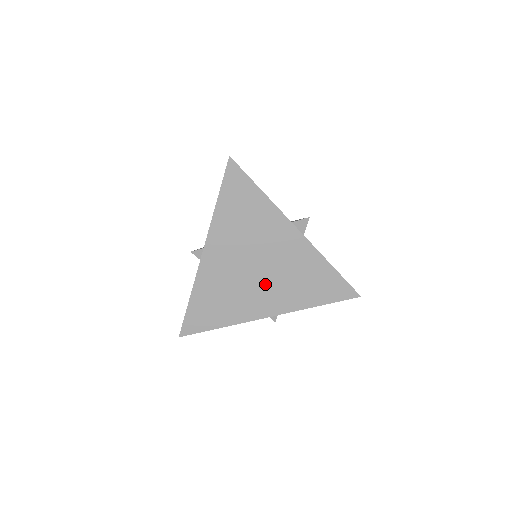
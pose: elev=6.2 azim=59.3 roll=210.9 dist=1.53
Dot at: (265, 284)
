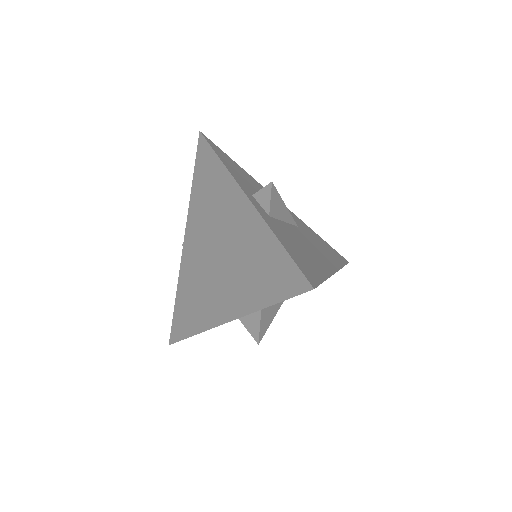
Dot at: (222, 275)
